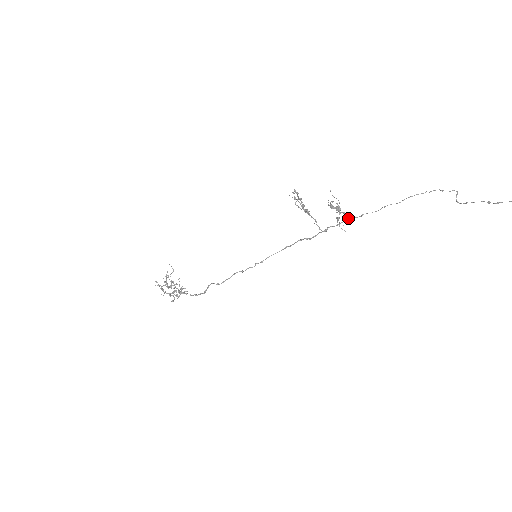
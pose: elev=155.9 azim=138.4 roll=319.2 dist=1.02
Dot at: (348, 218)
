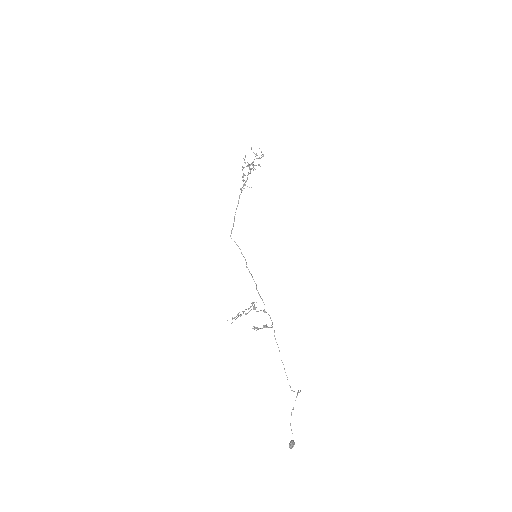
Dot at: (272, 327)
